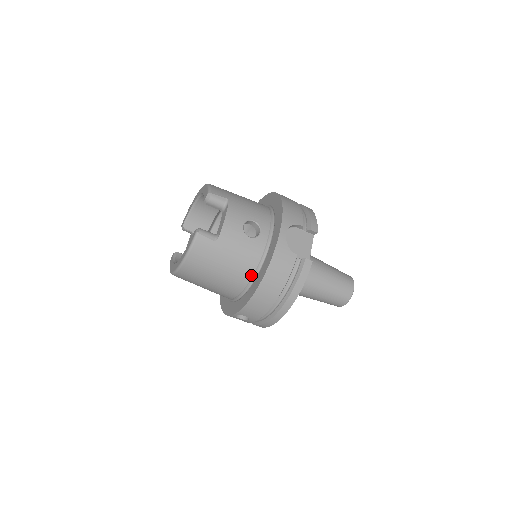
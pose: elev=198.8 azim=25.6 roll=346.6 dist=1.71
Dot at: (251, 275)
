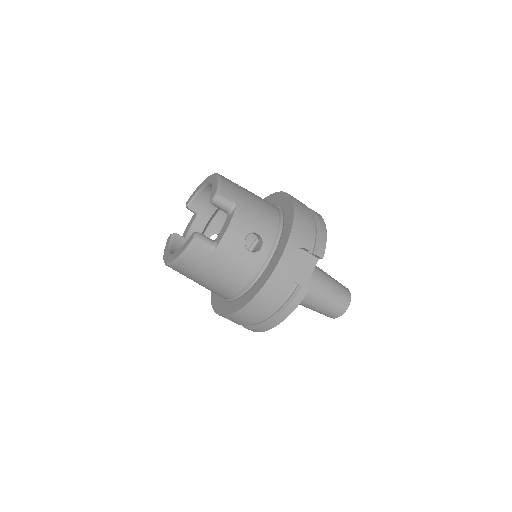
Dot at: (243, 287)
